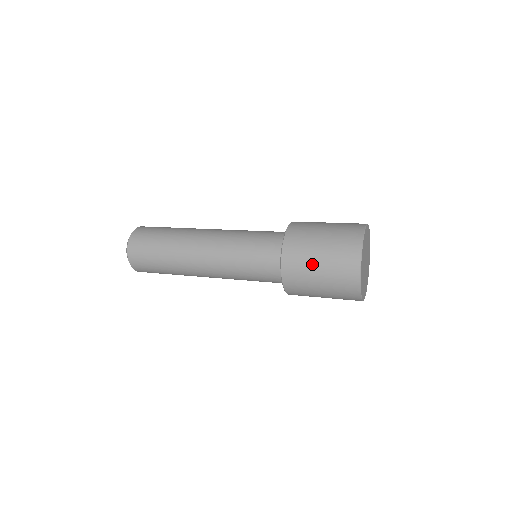
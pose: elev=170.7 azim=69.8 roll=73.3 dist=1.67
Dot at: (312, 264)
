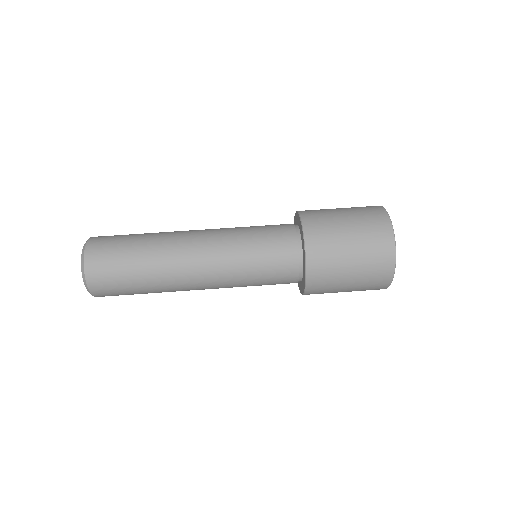
Dot at: (340, 287)
